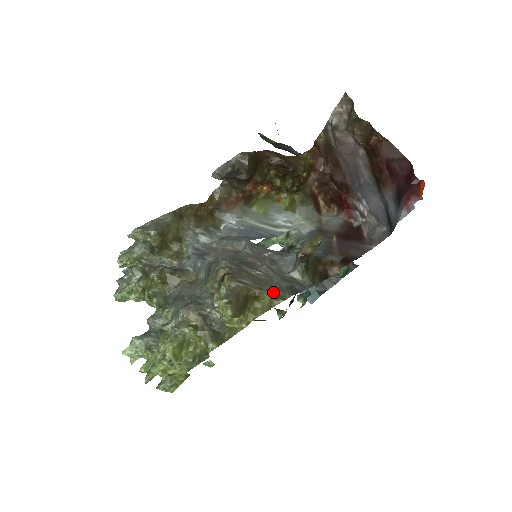
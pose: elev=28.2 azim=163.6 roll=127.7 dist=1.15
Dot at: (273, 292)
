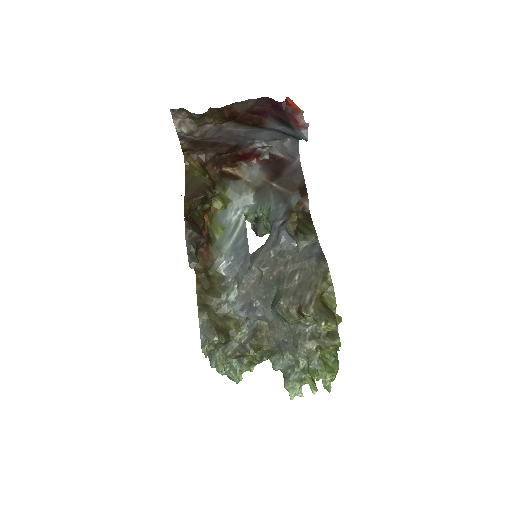
Dot at: (319, 276)
